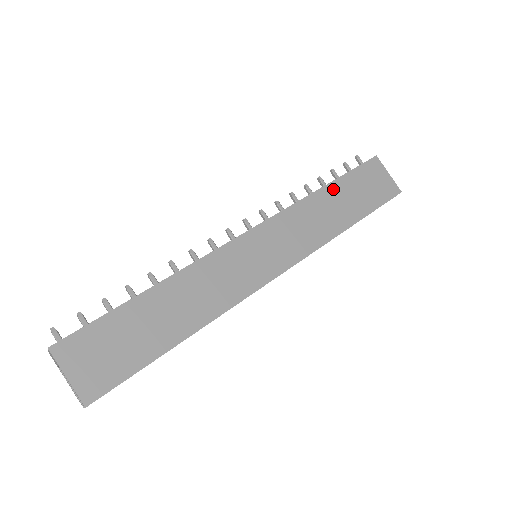
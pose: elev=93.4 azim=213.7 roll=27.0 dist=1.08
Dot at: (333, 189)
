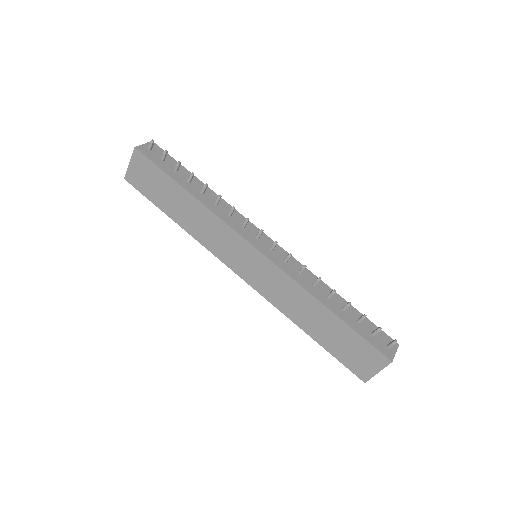
Dot at: (330, 317)
